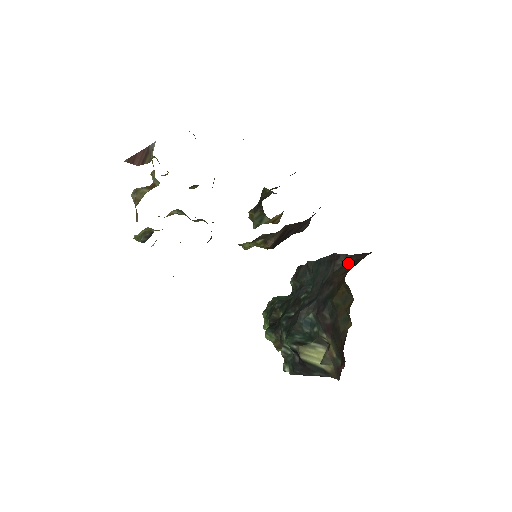
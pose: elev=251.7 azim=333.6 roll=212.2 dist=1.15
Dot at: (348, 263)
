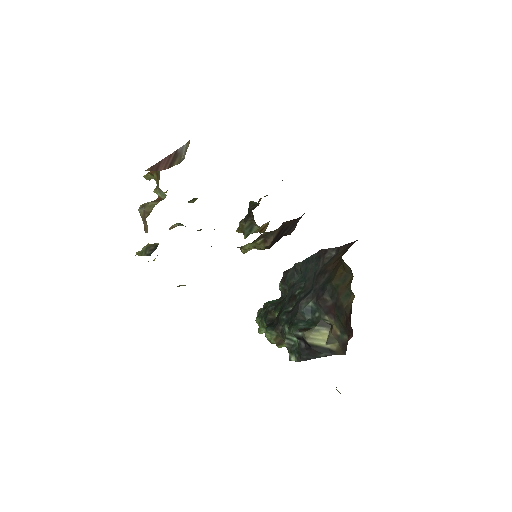
Dot at: (337, 254)
